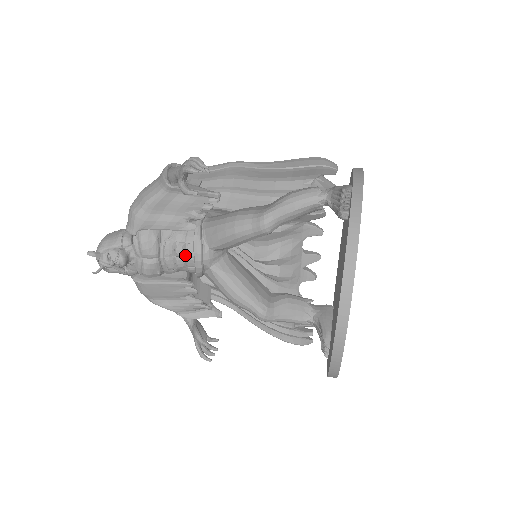
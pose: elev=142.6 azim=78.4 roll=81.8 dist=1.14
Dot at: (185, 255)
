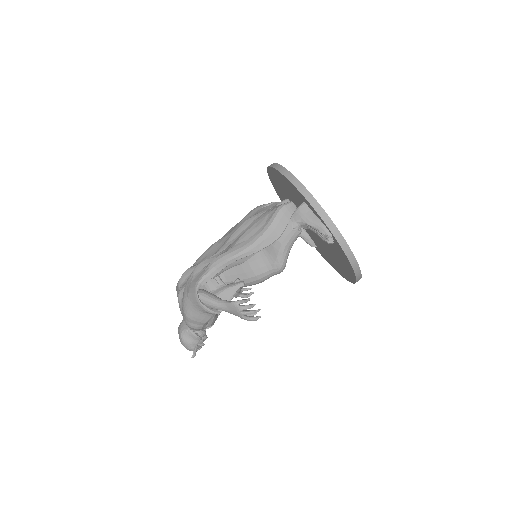
Dot at: occluded
